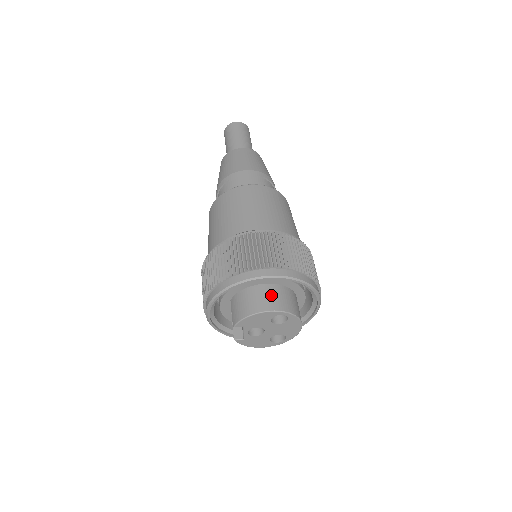
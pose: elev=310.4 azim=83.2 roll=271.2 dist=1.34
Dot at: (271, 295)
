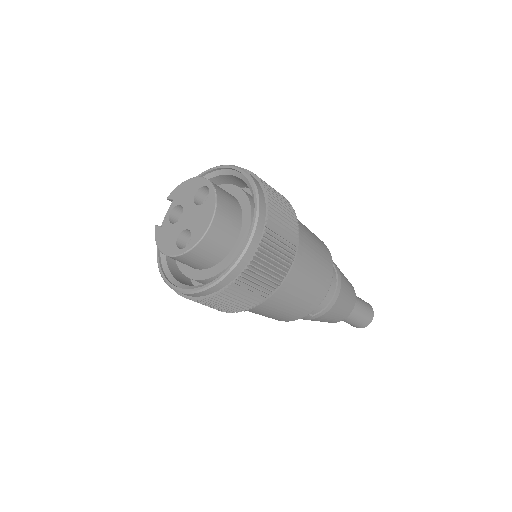
Dot at: occluded
